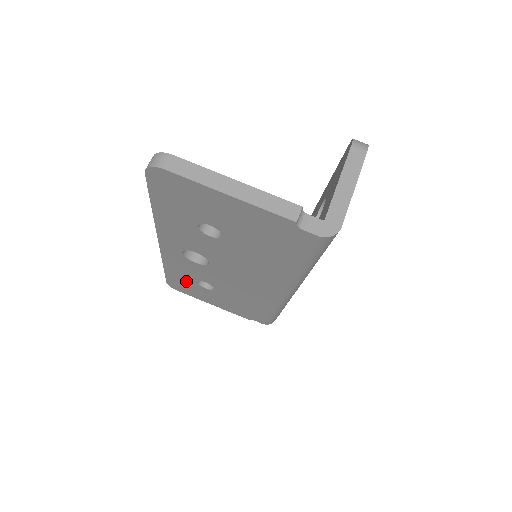
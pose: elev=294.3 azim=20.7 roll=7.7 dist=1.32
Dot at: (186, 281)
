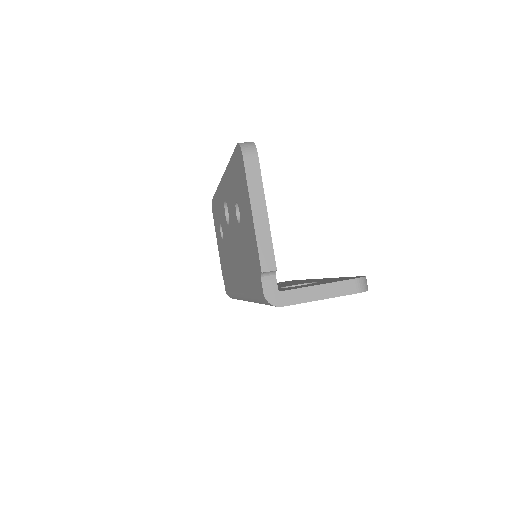
Dot at: occluded
